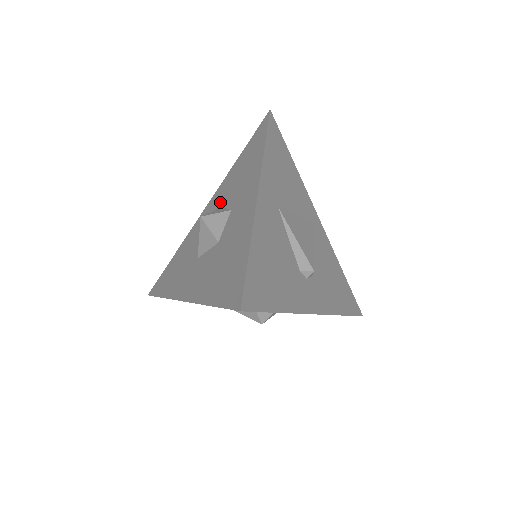
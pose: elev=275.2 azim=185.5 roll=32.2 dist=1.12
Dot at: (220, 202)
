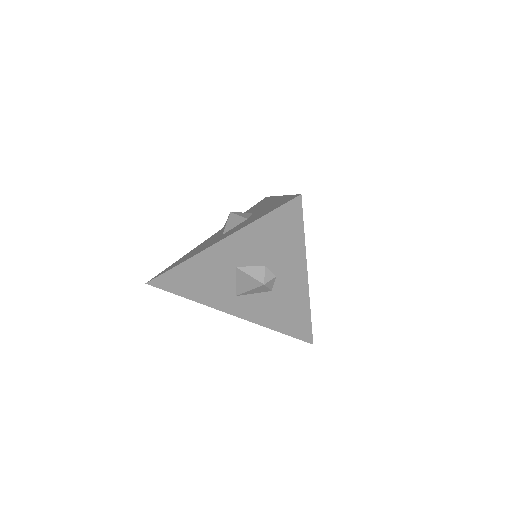
Dot at: occluded
